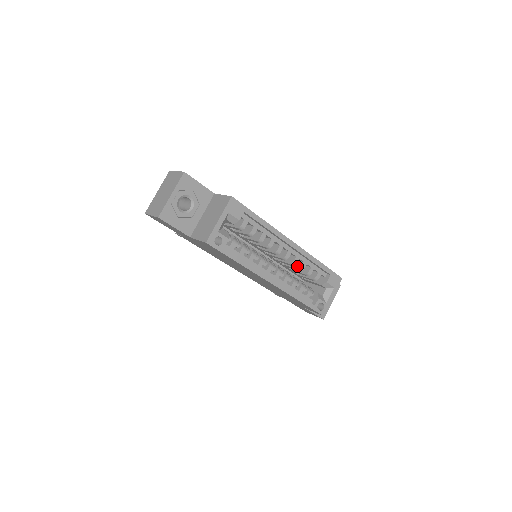
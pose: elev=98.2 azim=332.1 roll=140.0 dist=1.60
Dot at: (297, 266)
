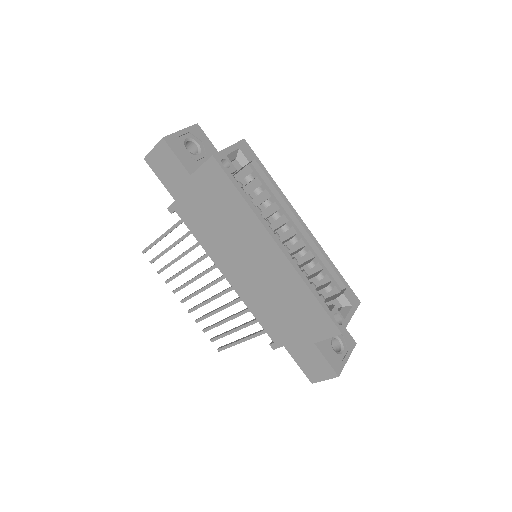
Dot at: (306, 263)
